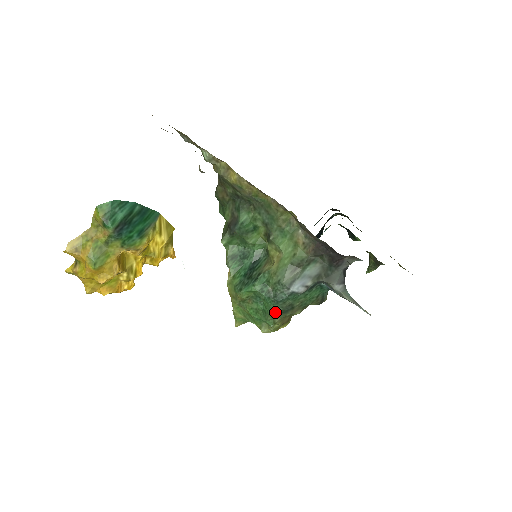
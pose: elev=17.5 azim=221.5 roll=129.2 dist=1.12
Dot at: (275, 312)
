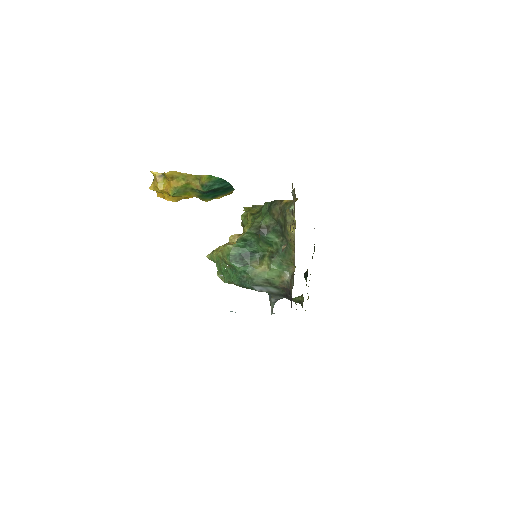
Dot at: (235, 282)
